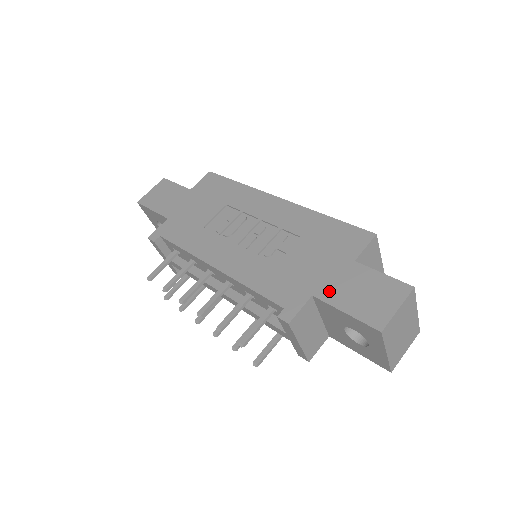
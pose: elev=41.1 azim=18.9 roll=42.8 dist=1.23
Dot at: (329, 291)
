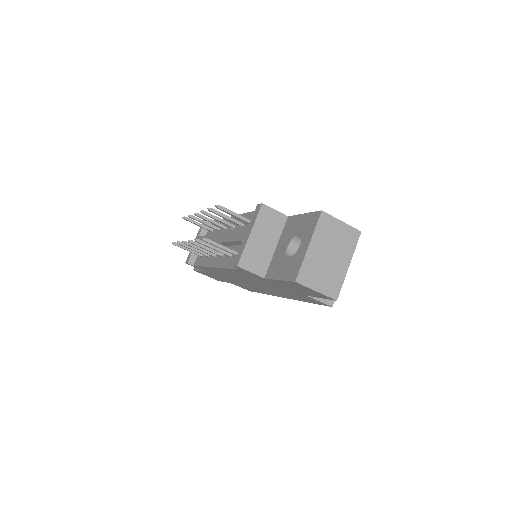
Dot at: occluded
